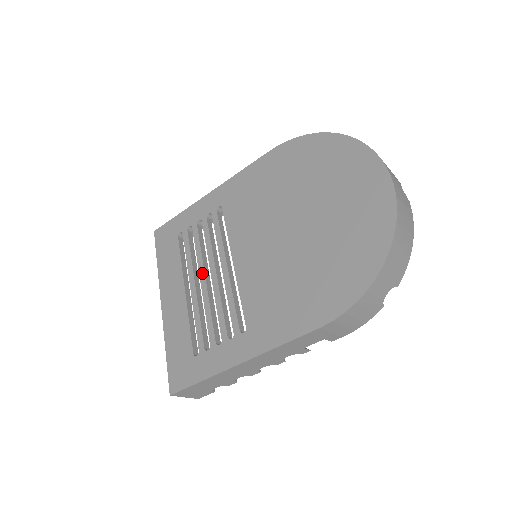
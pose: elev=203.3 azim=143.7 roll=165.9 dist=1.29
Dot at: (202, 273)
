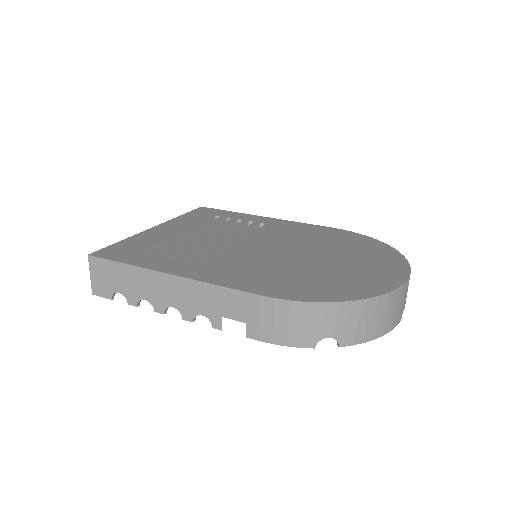
Dot at: (208, 233)
